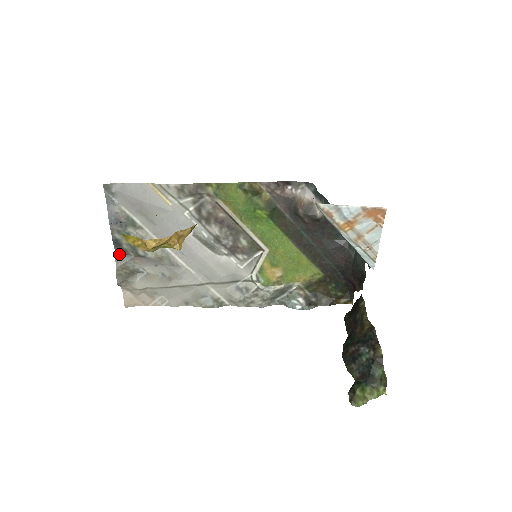
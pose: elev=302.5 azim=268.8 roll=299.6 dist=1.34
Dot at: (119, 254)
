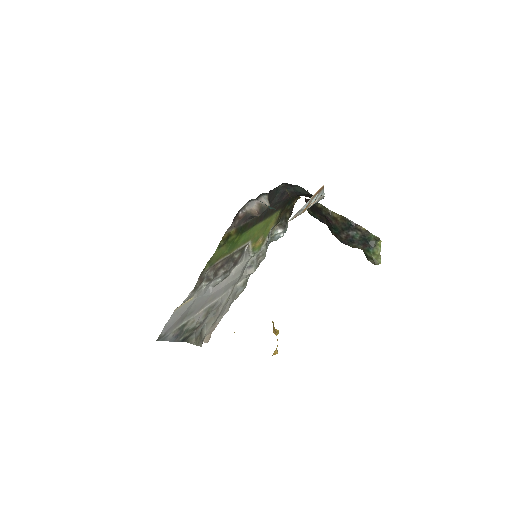
Dot at: (188, 340)
